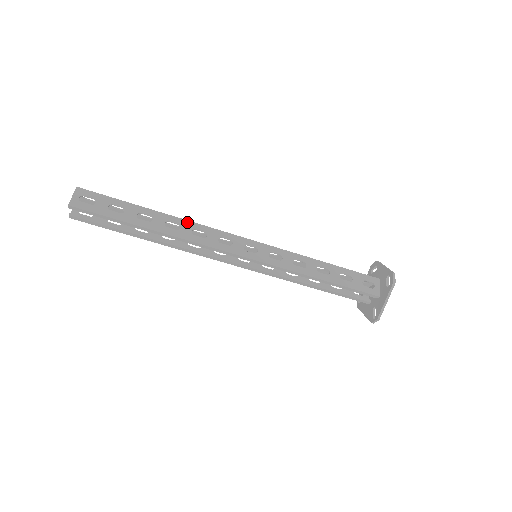
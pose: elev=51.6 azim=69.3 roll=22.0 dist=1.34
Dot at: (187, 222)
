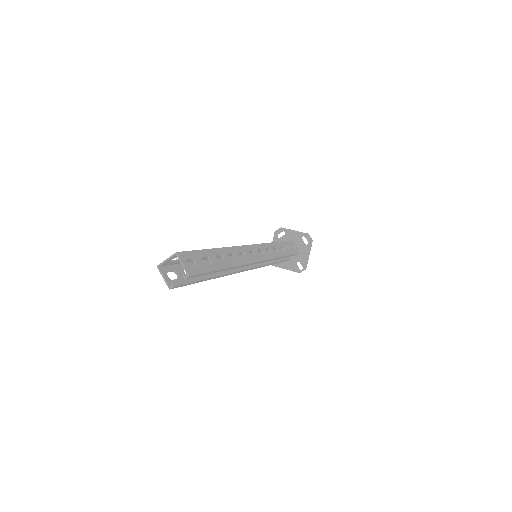
Dot at: (233, 248)
